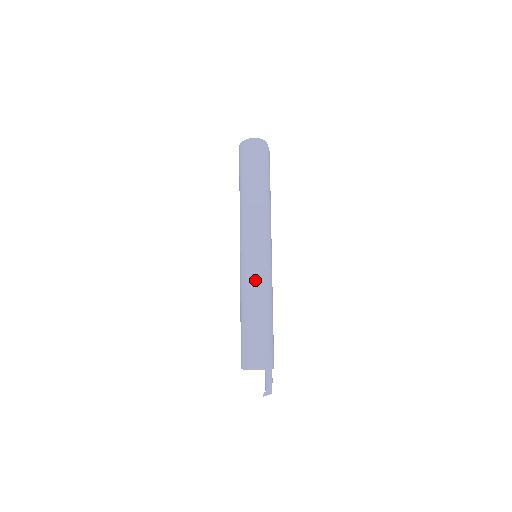
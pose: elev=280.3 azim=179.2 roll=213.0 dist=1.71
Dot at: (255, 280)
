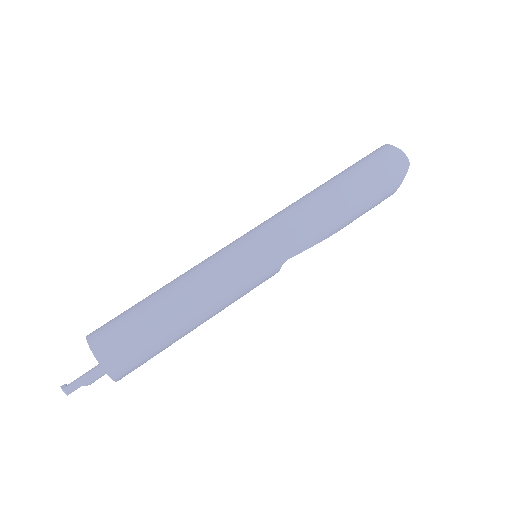
Dot at: (215, 264)
